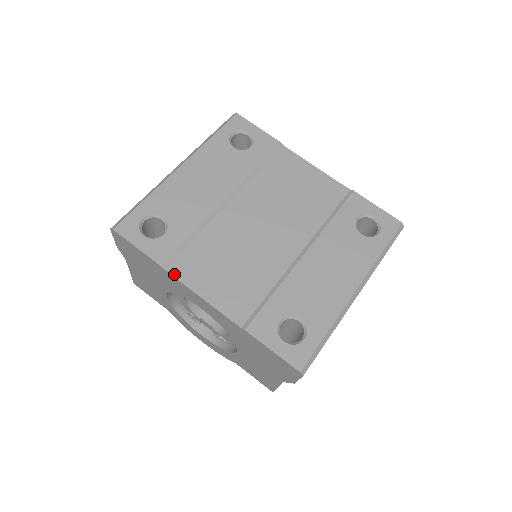
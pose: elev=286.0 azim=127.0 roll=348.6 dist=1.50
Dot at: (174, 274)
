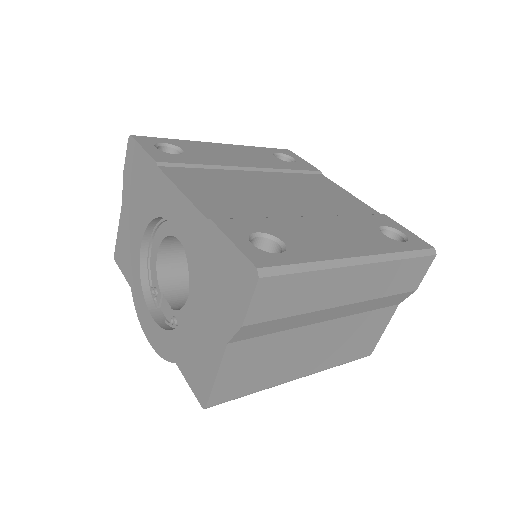
Dot at: (164, 171)
